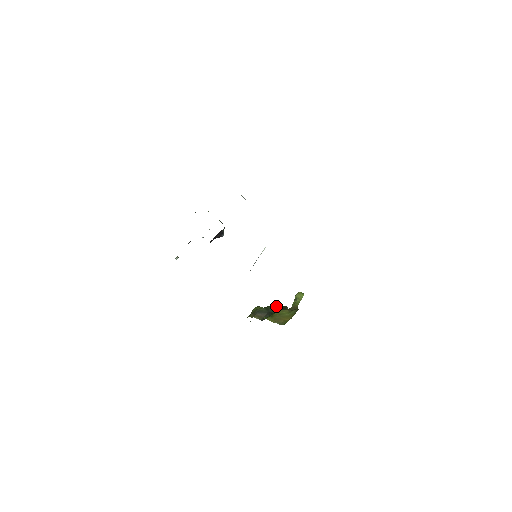
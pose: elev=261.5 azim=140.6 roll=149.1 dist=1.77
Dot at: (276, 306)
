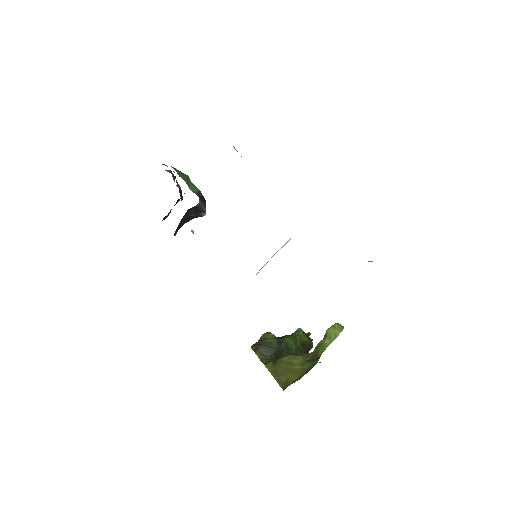
Dot at: (295, 339)
